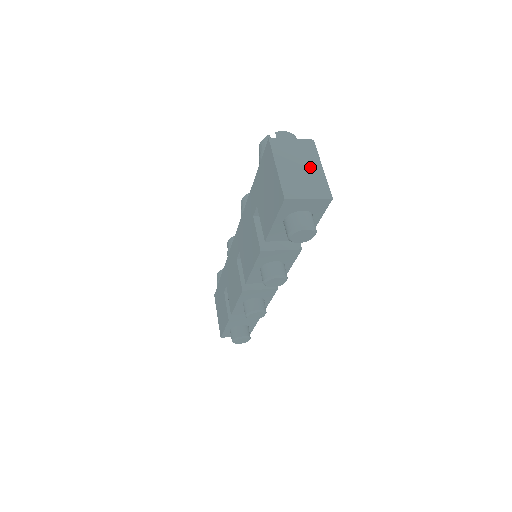
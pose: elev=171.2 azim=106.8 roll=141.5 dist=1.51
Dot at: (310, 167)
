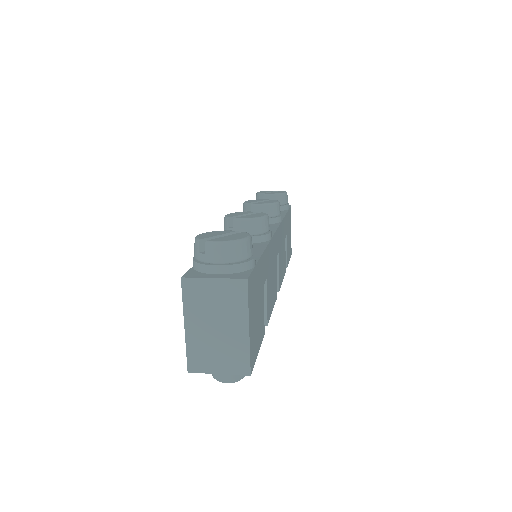
Dot at: (231, 327)
